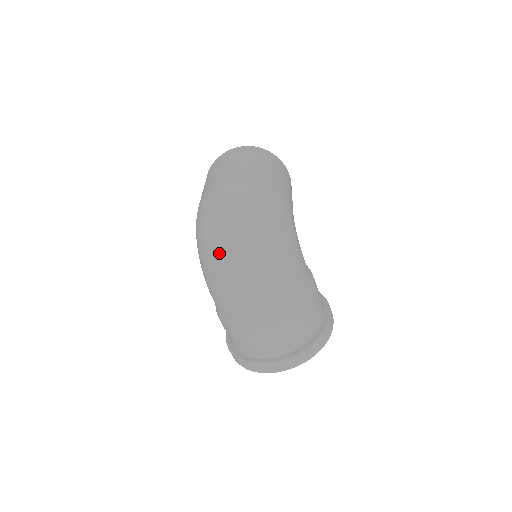
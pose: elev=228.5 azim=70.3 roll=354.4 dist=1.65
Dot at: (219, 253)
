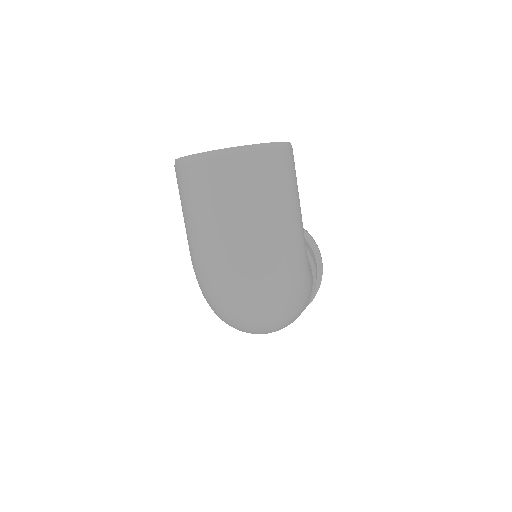
Dot at: (238, 326)
